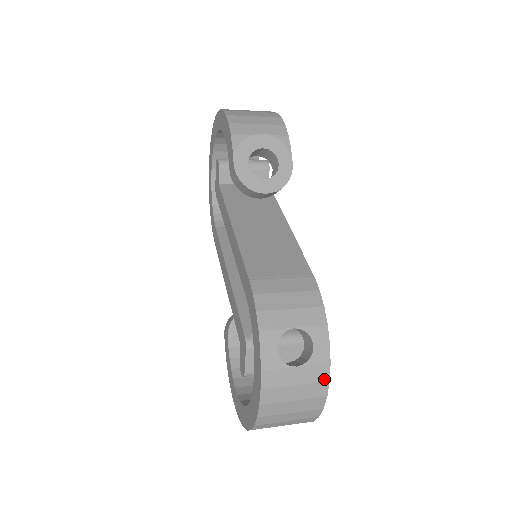
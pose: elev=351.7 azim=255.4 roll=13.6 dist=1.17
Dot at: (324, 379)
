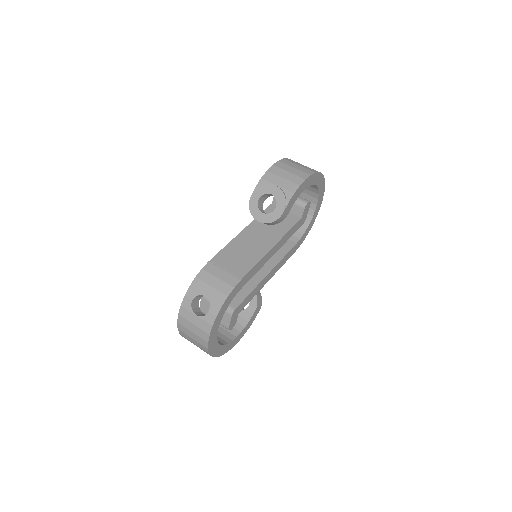
Dot at: (207, 332)
